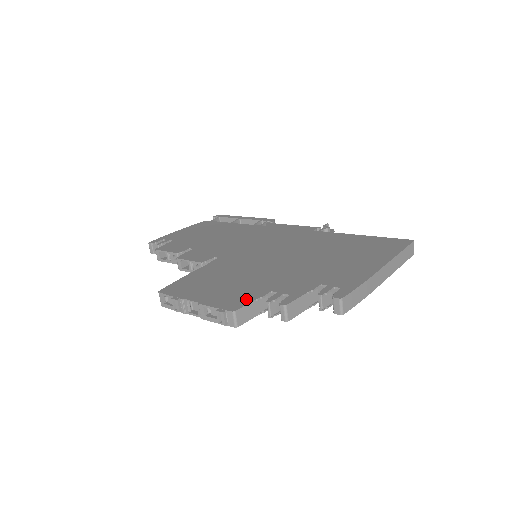
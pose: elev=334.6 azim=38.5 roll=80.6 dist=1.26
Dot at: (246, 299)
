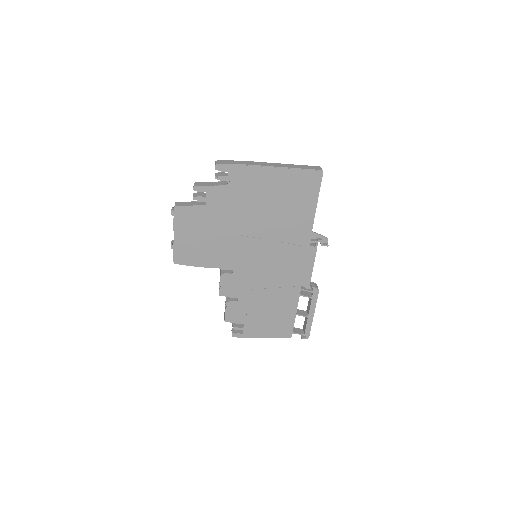
Dot at: occluded
